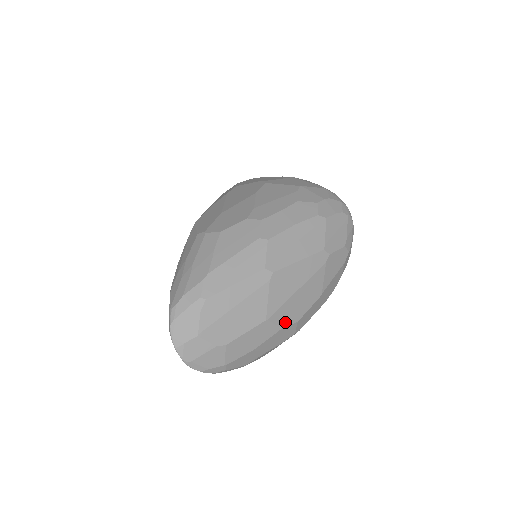
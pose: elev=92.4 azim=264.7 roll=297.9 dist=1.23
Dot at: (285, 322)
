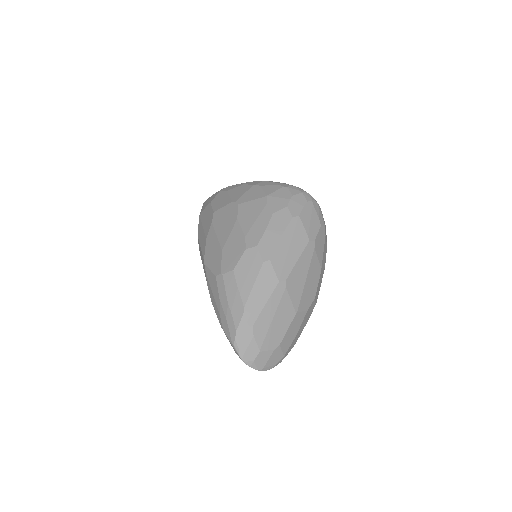
Dot at: (308, 305)
